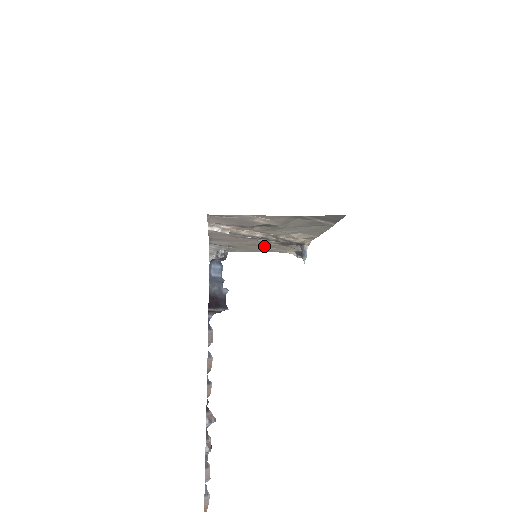
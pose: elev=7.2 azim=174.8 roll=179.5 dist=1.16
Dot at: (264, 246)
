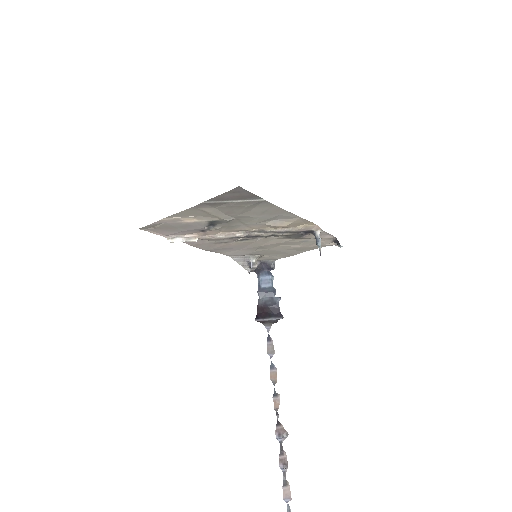
Dot at: (285, 245)
